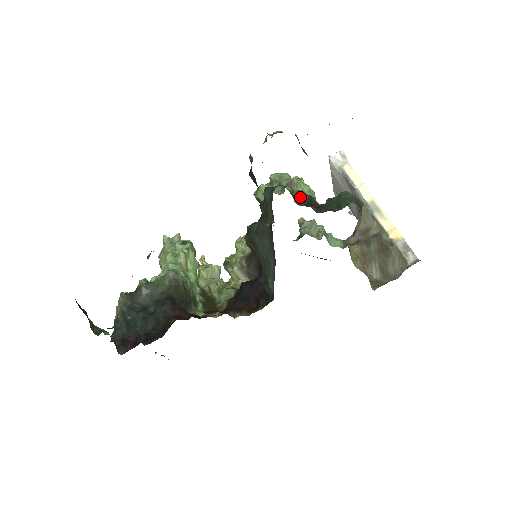
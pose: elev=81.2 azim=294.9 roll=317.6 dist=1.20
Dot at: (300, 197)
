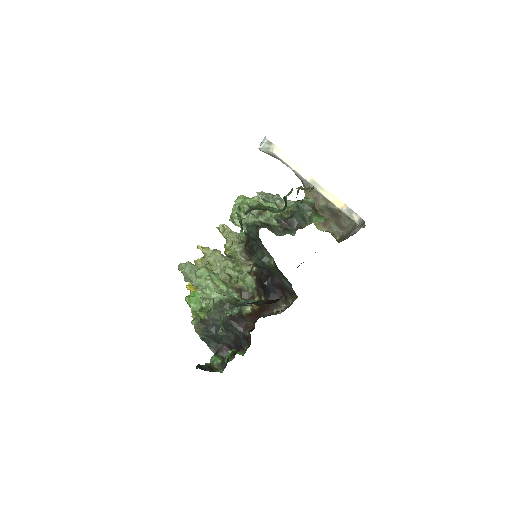
Dot at: (272, 221)
